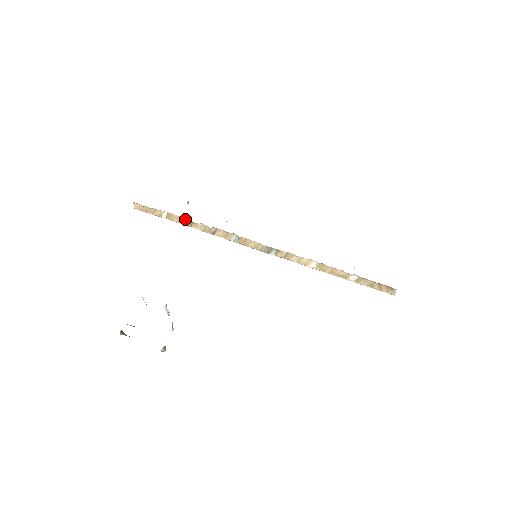
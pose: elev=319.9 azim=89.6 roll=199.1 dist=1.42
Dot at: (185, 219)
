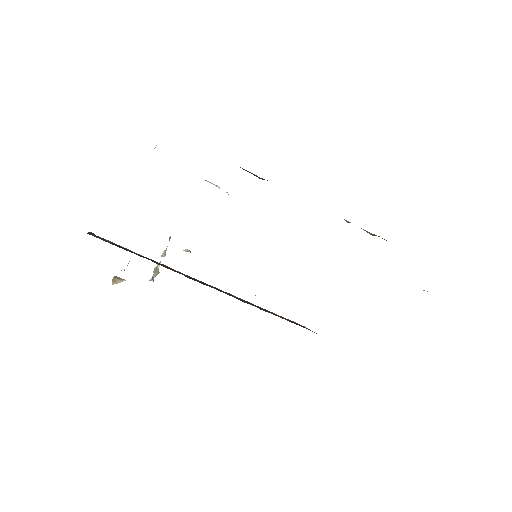
Dot at: occluded
